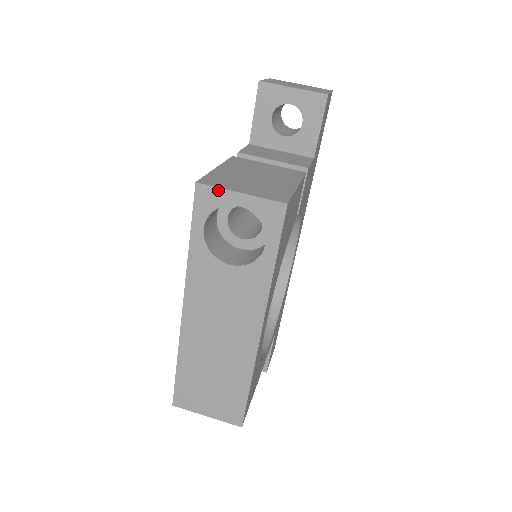
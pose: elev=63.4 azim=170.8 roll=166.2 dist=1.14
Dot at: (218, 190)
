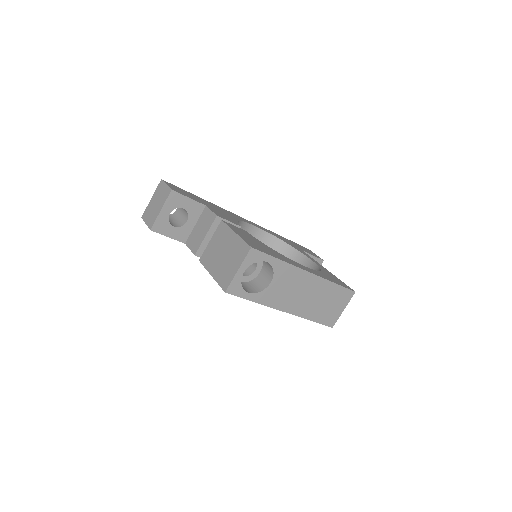
Dot at: (233, 282)
